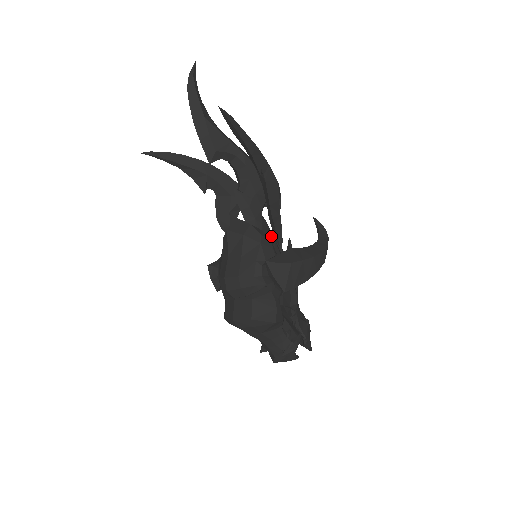
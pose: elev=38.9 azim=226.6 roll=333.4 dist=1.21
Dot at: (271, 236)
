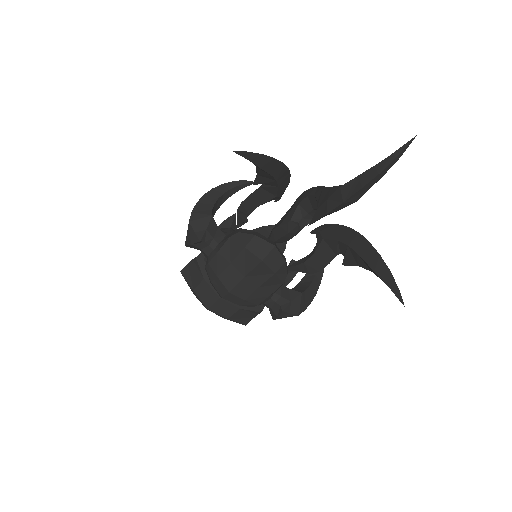
Dot at: occluded
